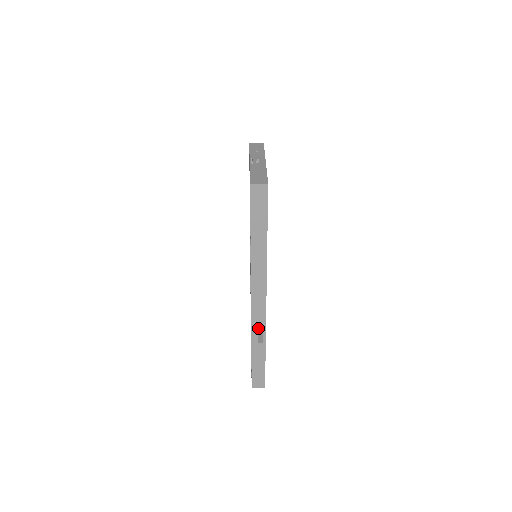
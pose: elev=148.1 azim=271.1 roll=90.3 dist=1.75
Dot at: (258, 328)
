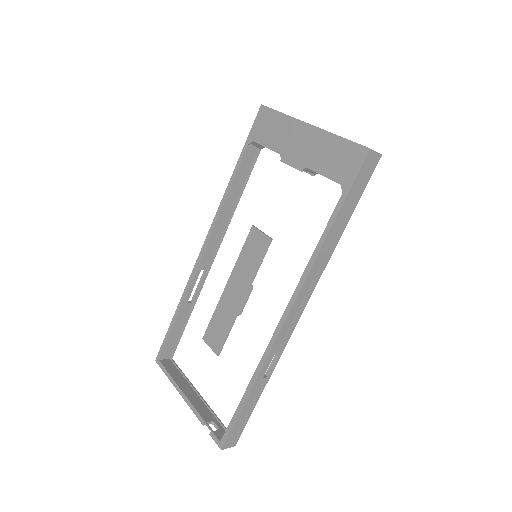
Dot at: (171, 365)
